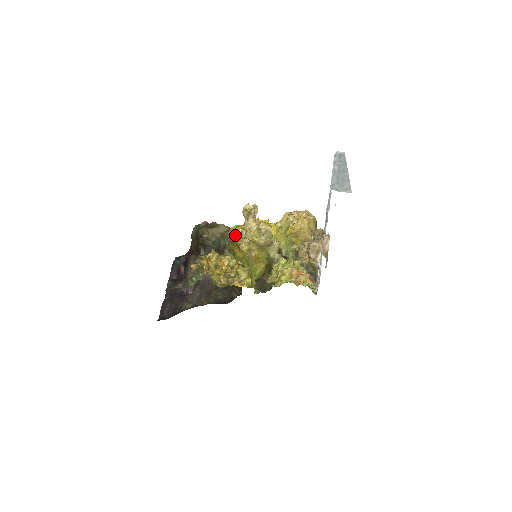
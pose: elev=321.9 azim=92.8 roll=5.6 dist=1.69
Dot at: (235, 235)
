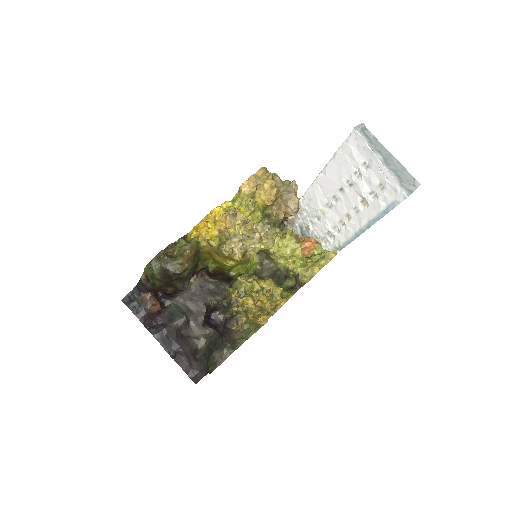
Dot at: (221, 250)
